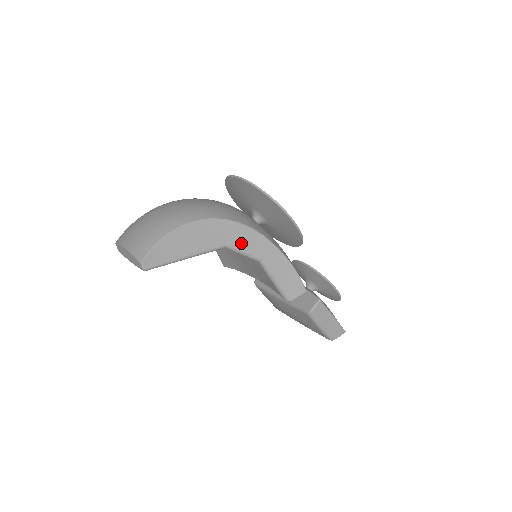
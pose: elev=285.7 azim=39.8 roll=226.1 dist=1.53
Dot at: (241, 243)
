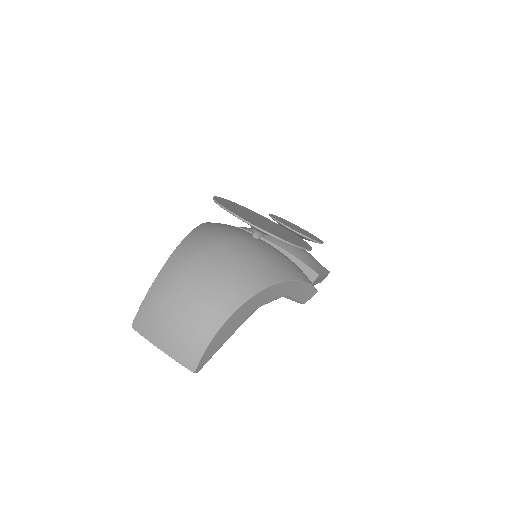
Dot at: (269, 298)
